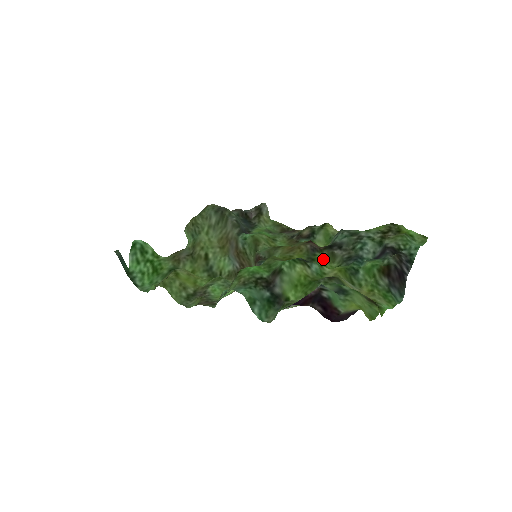
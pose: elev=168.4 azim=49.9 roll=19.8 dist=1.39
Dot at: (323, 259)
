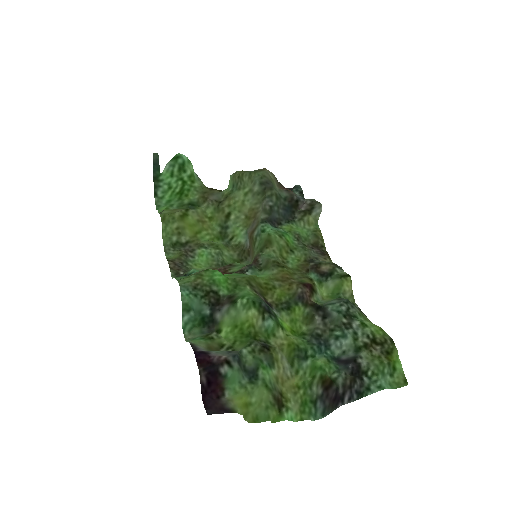
Dot at: (300, 314)
